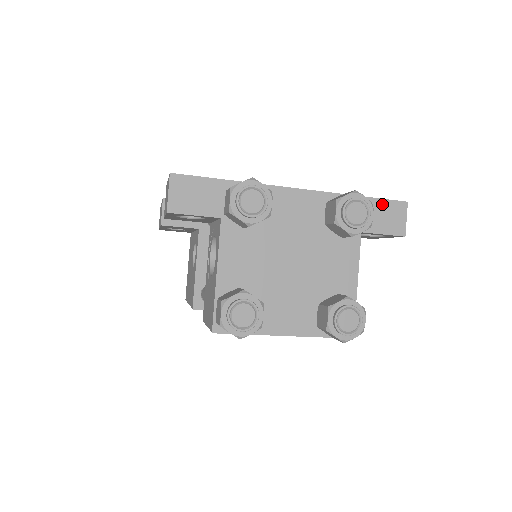
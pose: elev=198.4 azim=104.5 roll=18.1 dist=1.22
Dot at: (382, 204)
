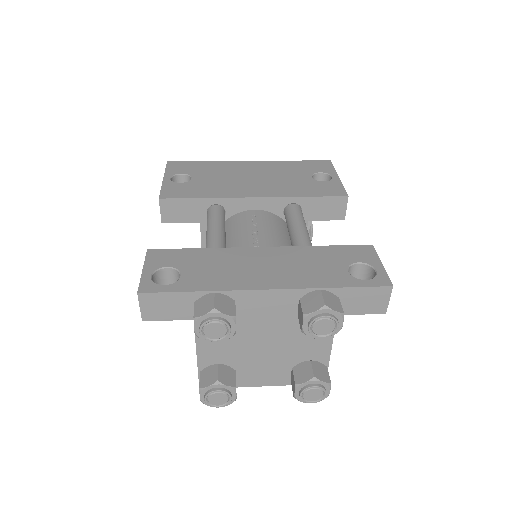
Dot at: (363, 291)
